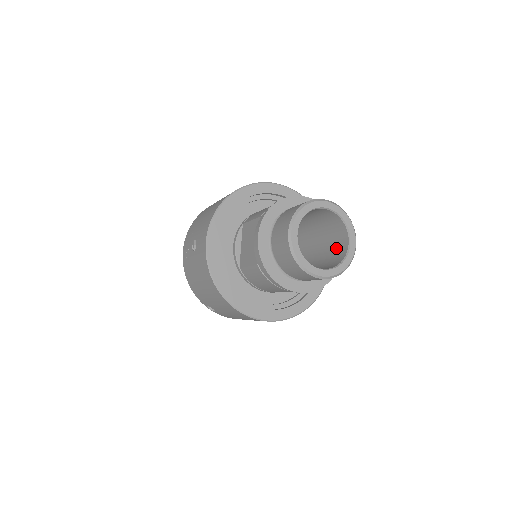
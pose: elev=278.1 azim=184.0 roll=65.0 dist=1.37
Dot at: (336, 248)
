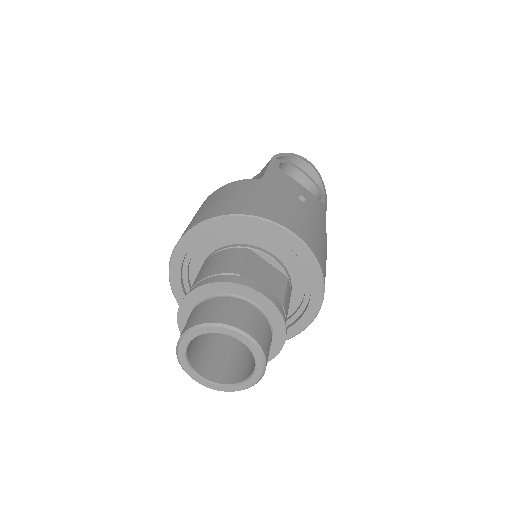
Dot at: occluded
